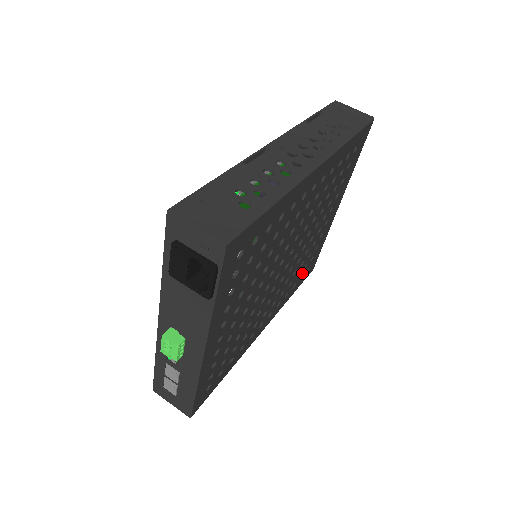
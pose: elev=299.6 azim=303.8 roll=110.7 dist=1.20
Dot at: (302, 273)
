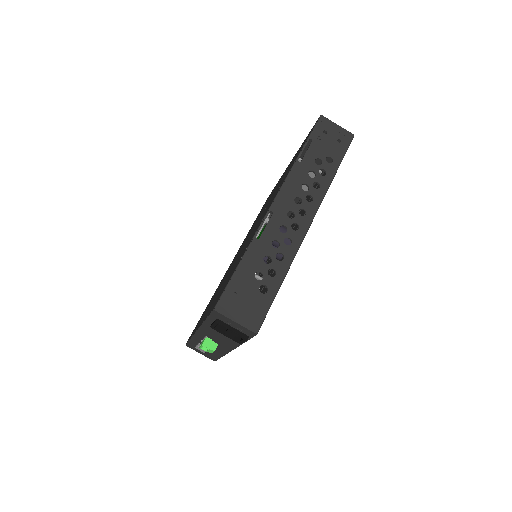
Dot at: occluded
